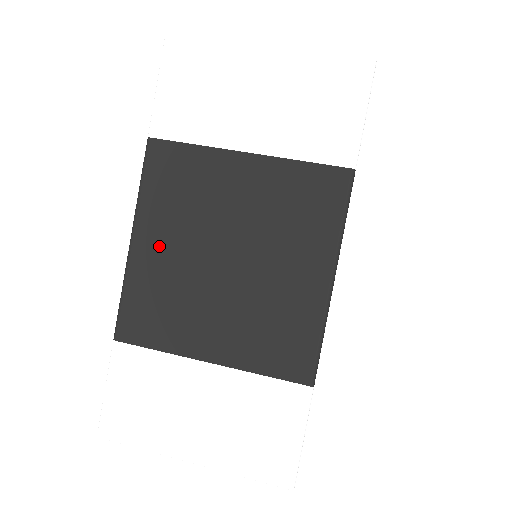
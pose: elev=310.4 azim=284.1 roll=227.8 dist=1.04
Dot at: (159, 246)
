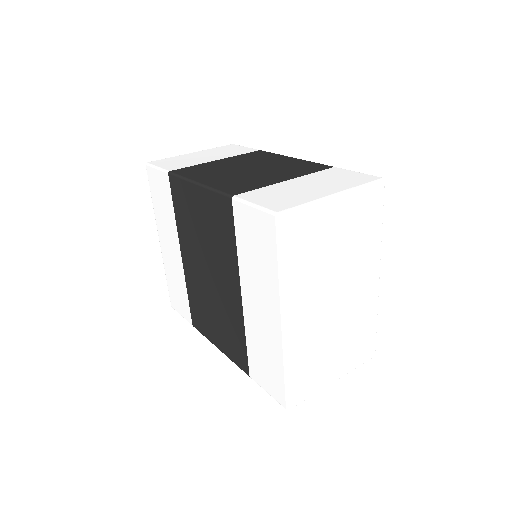
Dot at: (214, 178)
